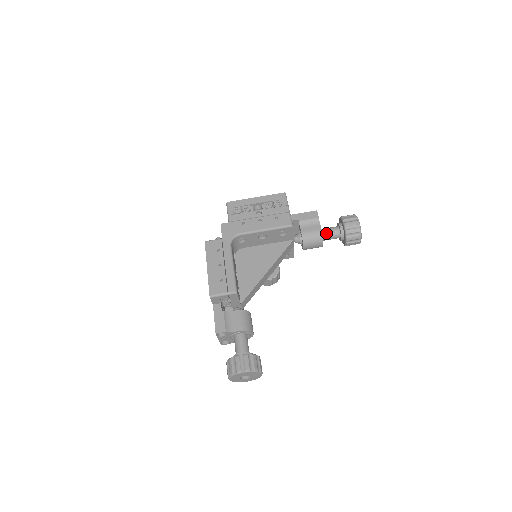
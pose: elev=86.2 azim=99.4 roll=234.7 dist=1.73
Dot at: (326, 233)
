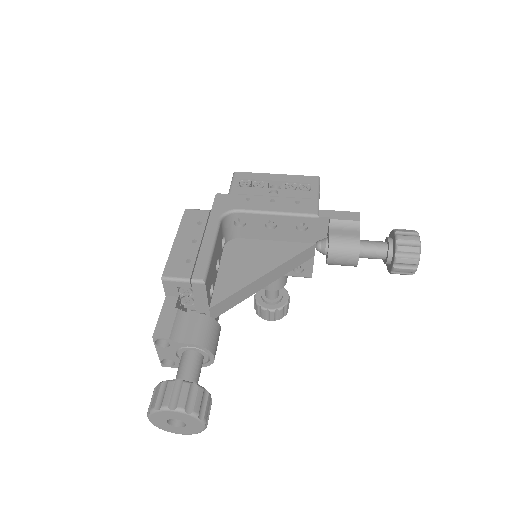
Dot at: (366, 246)
